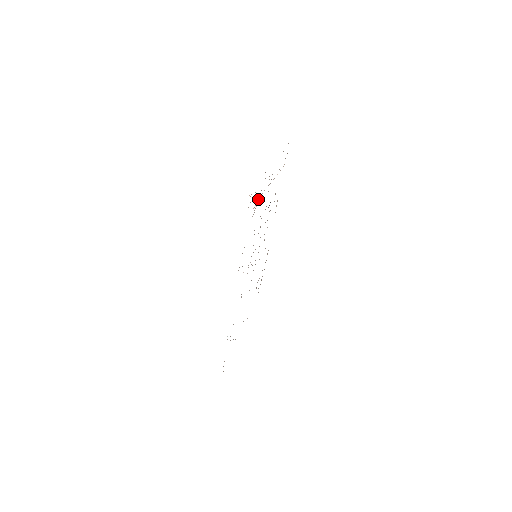
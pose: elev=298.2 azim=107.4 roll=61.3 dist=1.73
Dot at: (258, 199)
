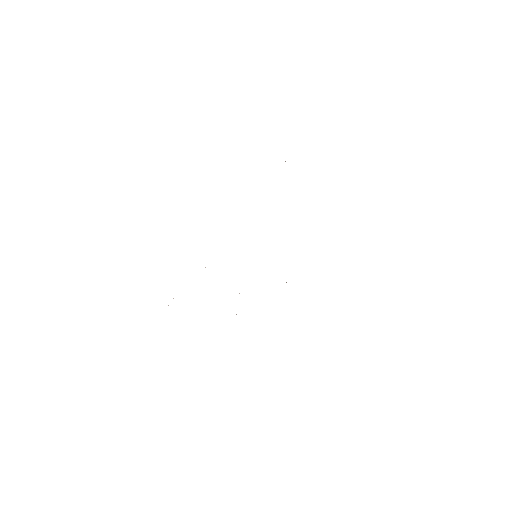
Dot at: occluded
